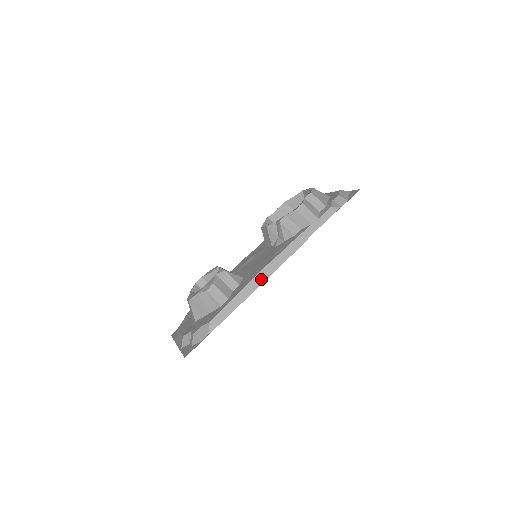
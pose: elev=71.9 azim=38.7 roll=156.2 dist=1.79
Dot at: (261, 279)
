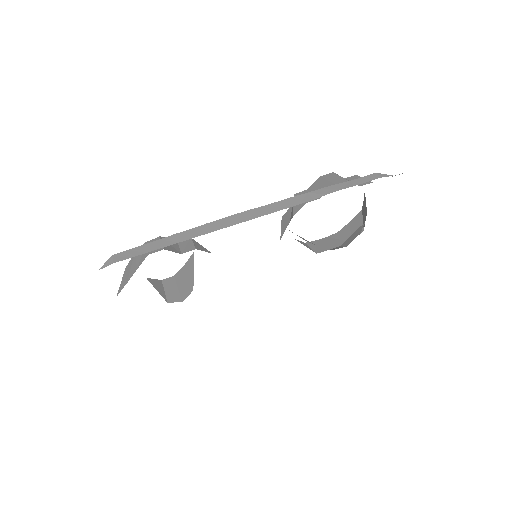
Dot at: (221, 225)
